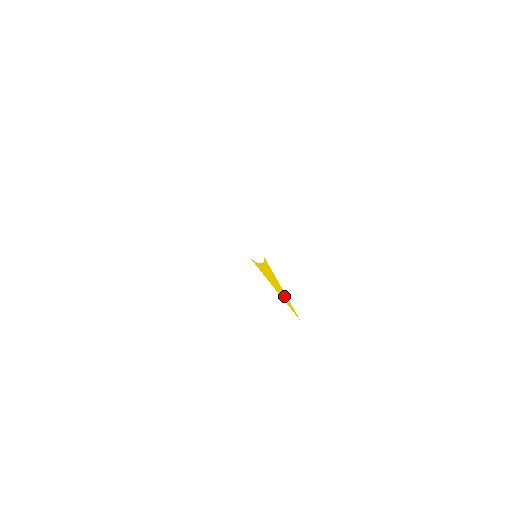
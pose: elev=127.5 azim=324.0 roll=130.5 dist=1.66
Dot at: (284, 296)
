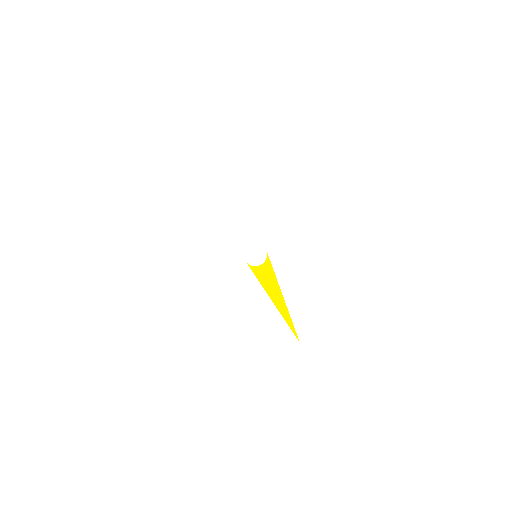
Dot at: (283, 307)
